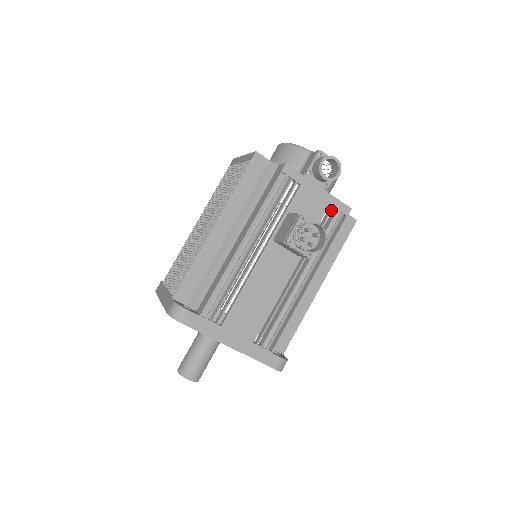
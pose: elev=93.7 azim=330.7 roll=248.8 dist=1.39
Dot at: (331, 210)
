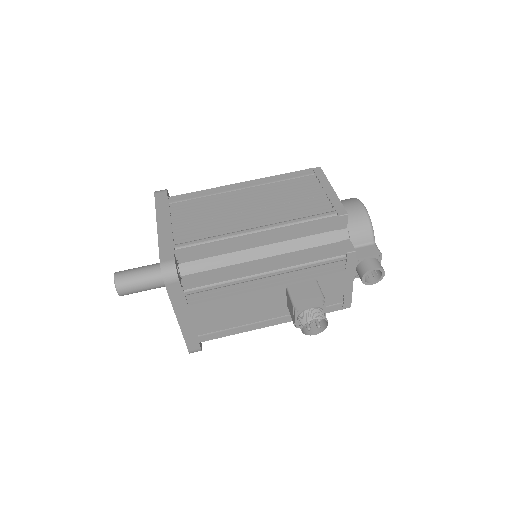
Dot at: (340, 298)
